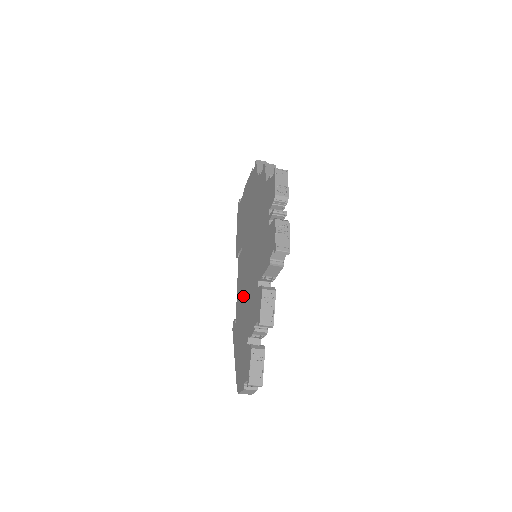
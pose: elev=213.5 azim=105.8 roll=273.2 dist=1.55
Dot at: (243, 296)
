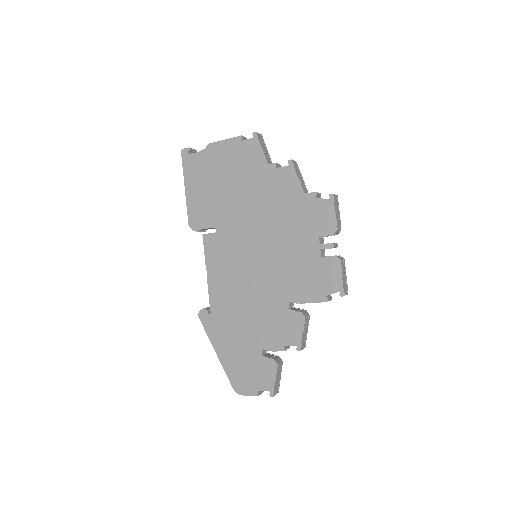
Dot at: (236, 296)
